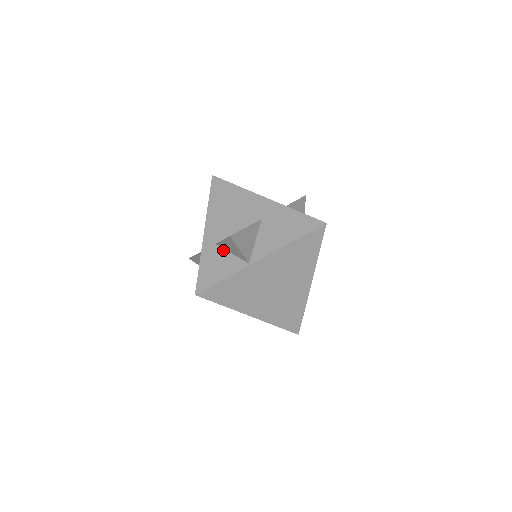
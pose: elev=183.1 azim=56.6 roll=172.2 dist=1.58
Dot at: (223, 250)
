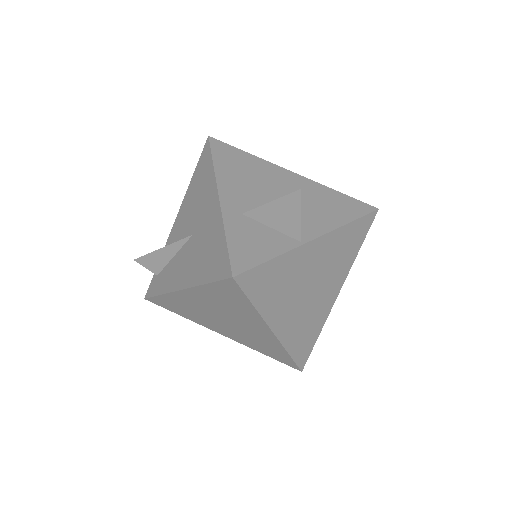
Dot at: (257, 222)
